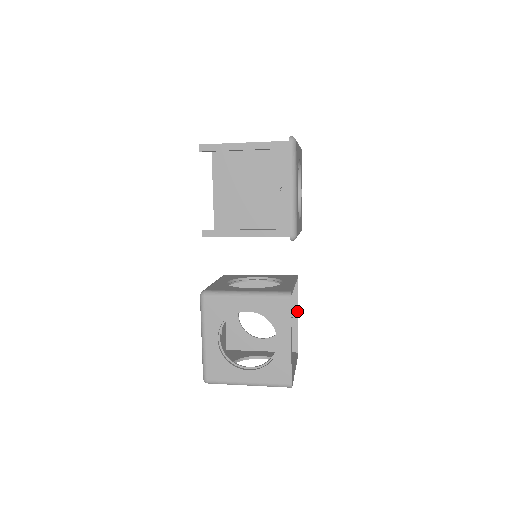
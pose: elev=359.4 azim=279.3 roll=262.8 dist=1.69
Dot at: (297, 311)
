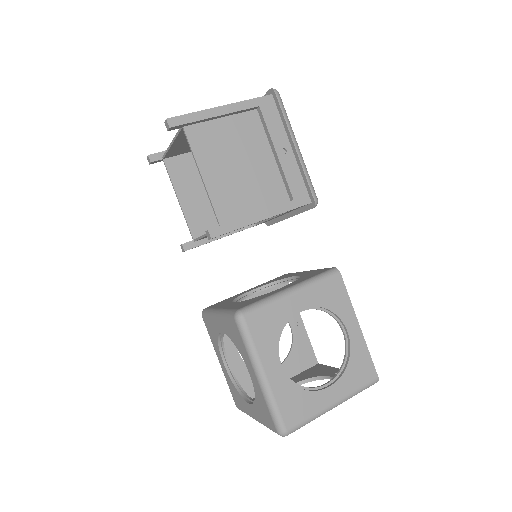
Dot at: (300, 315)
